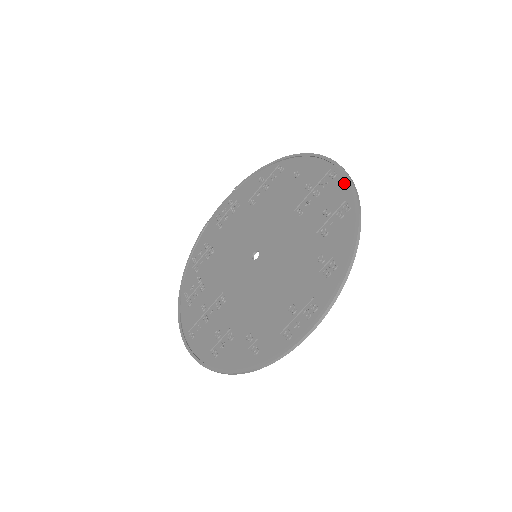
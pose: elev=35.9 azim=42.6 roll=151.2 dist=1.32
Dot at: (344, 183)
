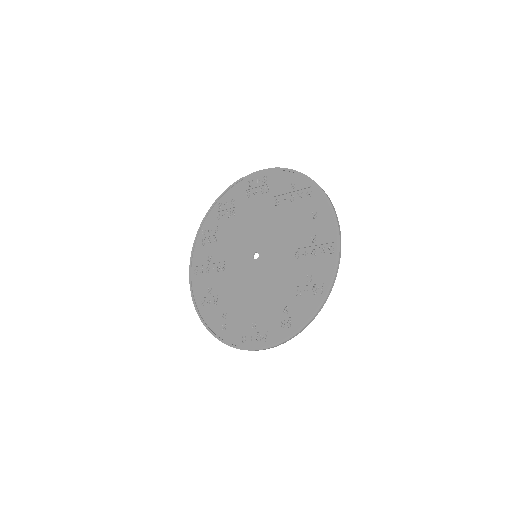
Dot at: (332, 267)
